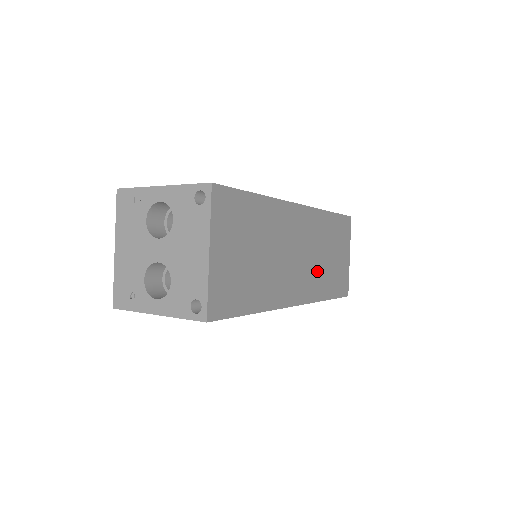
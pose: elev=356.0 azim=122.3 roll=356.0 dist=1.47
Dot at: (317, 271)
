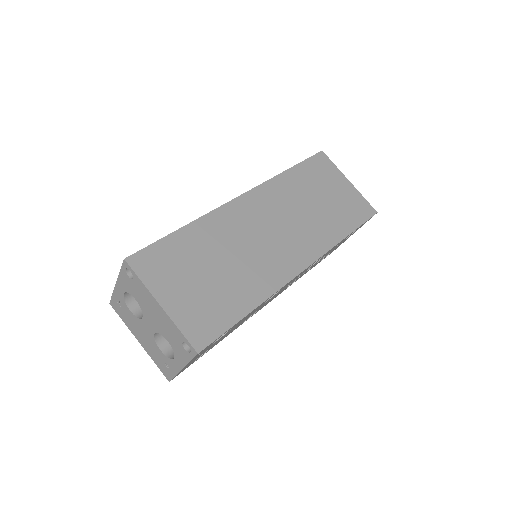
Dot at: (310, 225)
